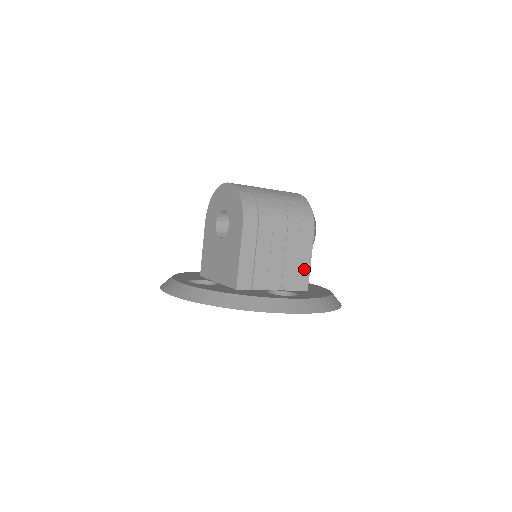
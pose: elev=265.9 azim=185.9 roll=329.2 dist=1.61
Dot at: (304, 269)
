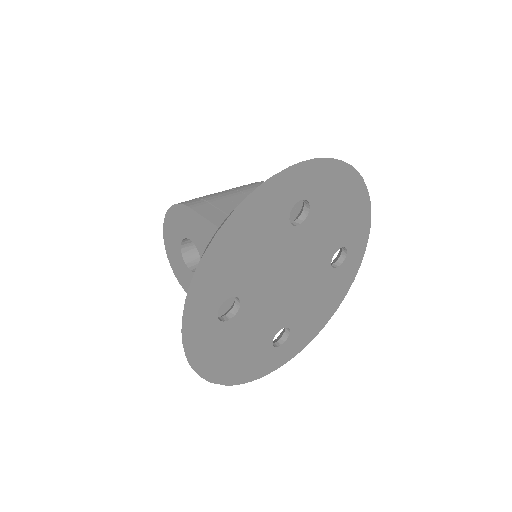
Dot at: (297, 203)
